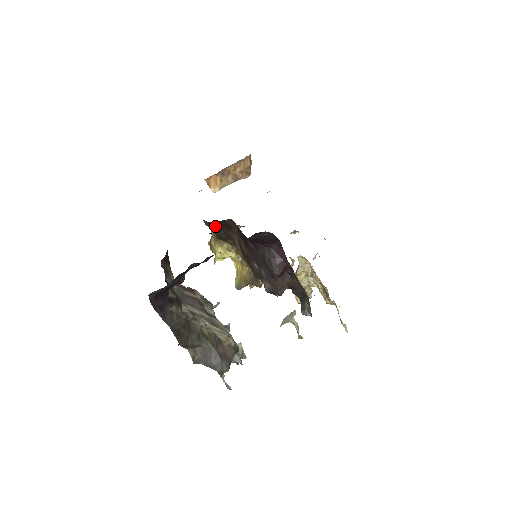
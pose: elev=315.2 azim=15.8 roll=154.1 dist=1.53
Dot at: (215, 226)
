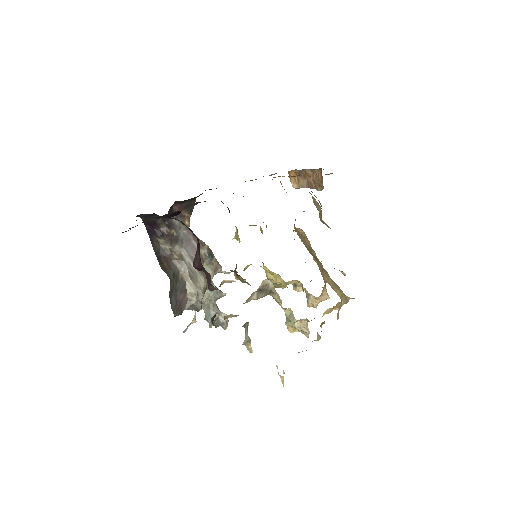
Dot at: occluded
